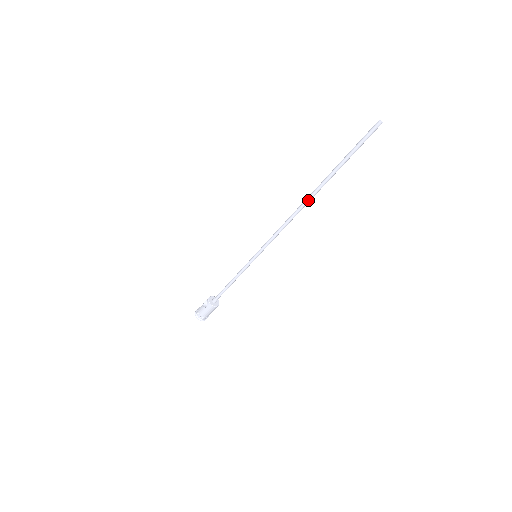
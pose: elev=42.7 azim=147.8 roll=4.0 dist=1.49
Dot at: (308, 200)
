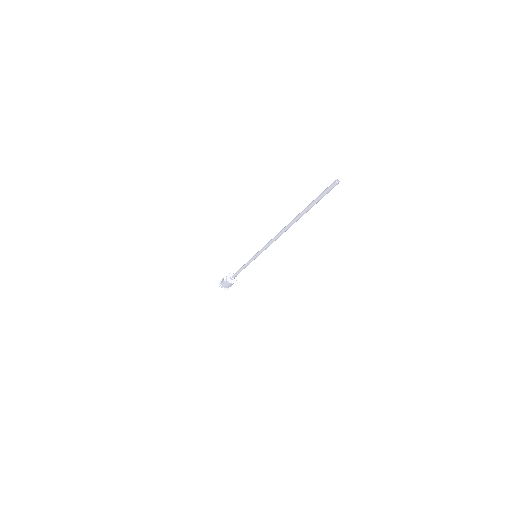
Dot at: (287, 227)
